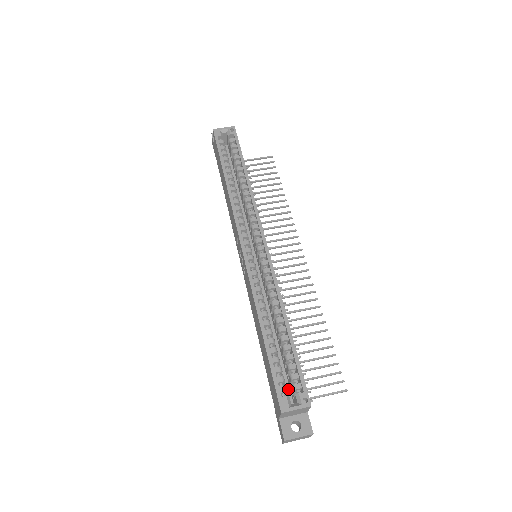
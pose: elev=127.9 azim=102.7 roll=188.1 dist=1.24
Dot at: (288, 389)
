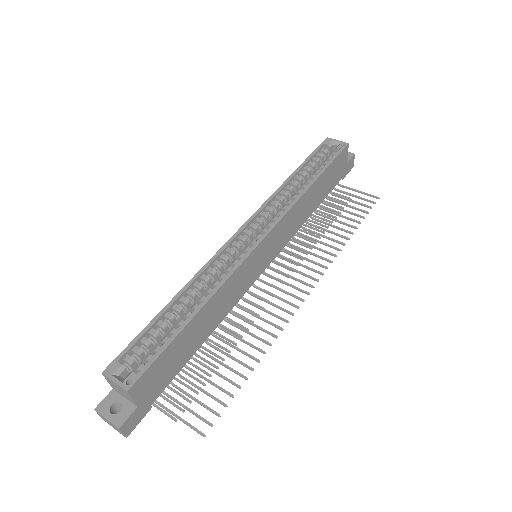
Dot at: occluded
